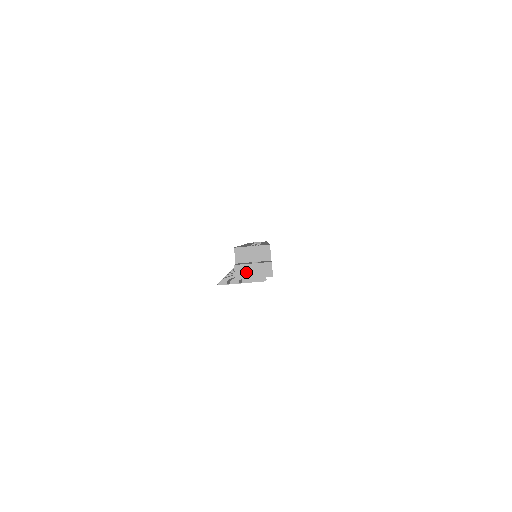
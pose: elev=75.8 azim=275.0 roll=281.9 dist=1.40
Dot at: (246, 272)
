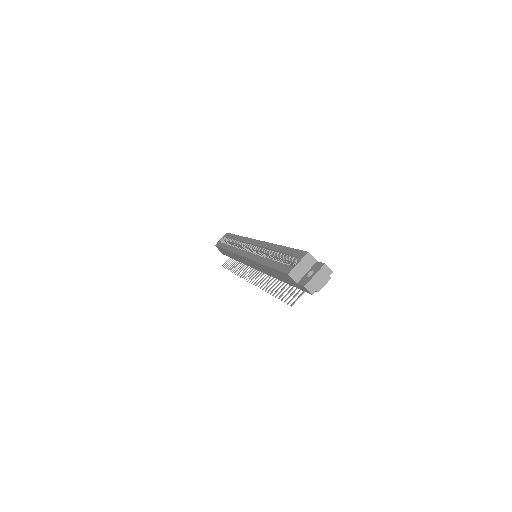
Dot at: (315, 284)
